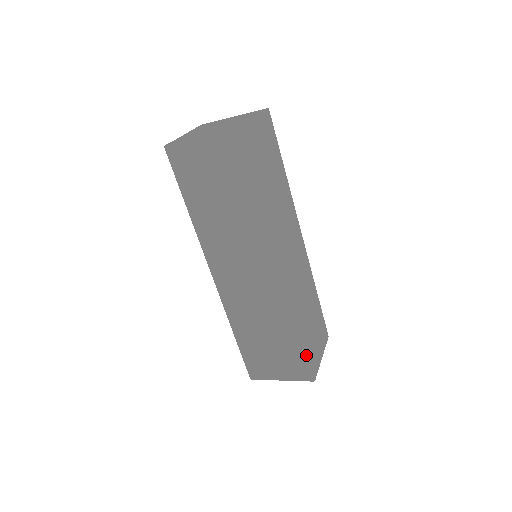
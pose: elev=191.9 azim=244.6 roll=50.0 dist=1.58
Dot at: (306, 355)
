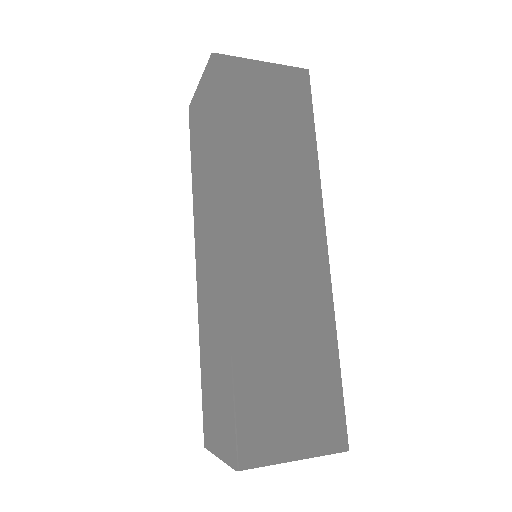
Dot at: (233, 406)
